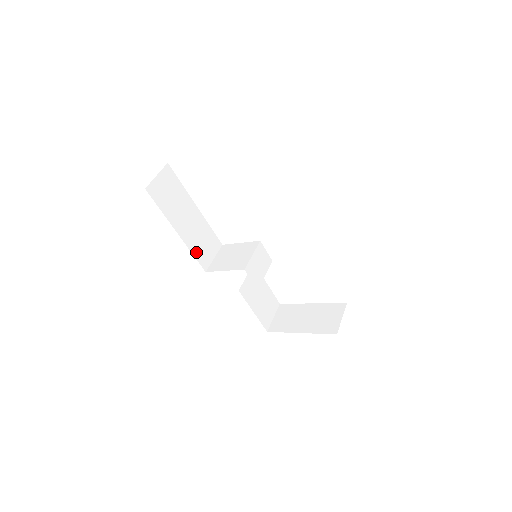
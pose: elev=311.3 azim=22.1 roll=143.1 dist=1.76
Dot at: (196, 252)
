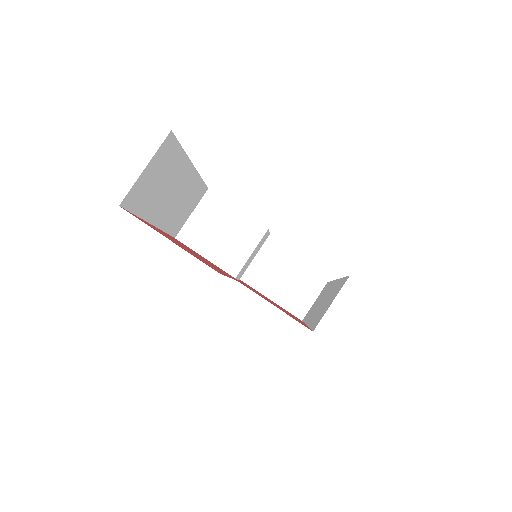
Dot at: (171, 226)
